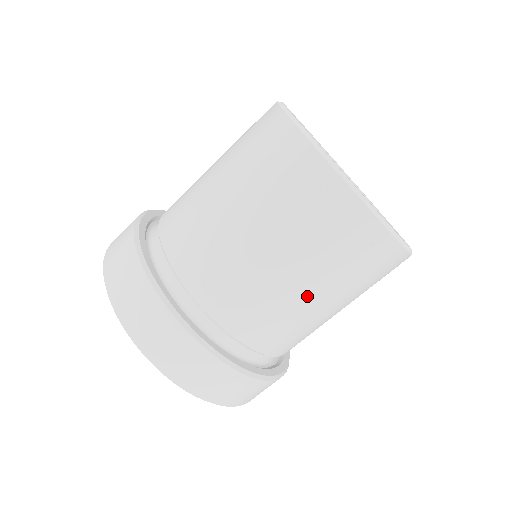
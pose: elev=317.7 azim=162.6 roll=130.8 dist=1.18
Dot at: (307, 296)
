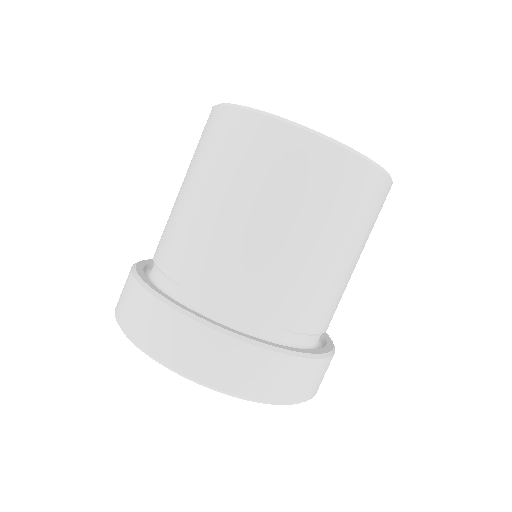
Dot at: (227, 214)
